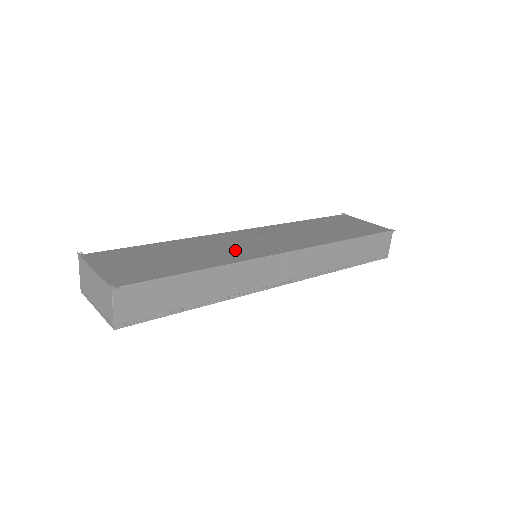
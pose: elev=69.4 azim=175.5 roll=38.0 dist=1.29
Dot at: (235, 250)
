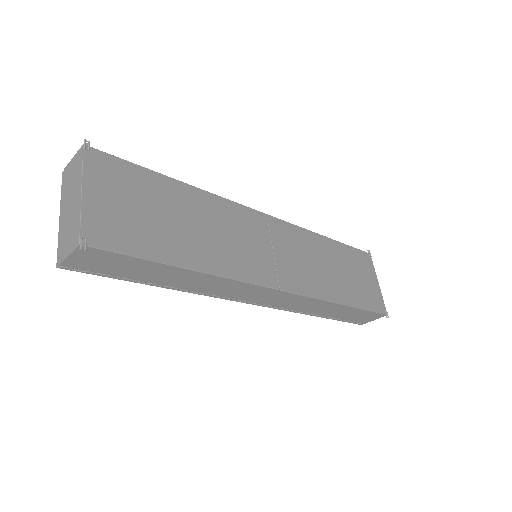
Dot at: (239, 252)
